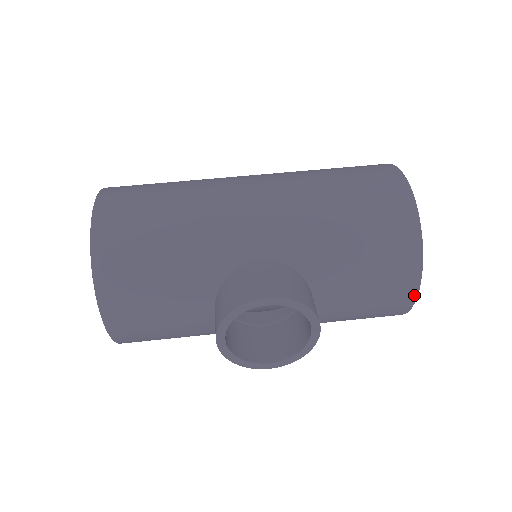
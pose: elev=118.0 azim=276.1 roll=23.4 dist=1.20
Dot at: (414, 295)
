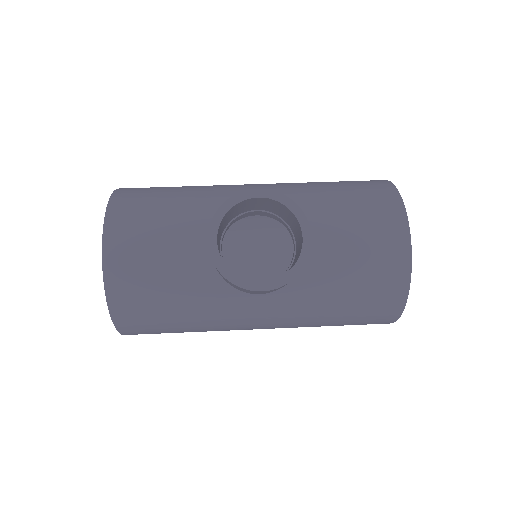
Dot at: (408, 246)
